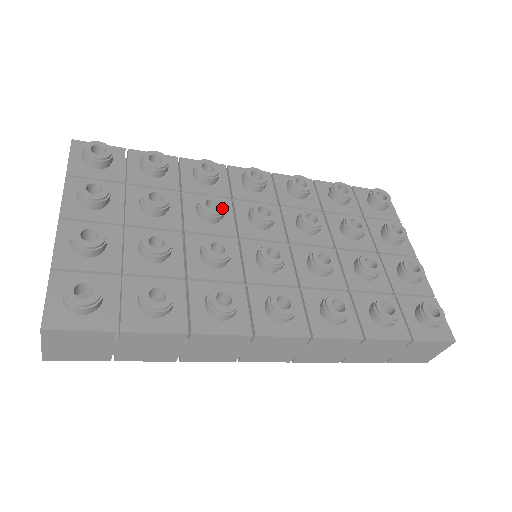
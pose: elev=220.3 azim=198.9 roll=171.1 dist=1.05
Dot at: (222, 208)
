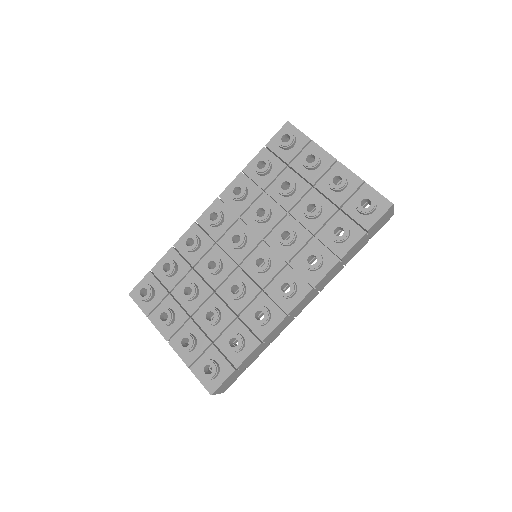
Dot at: (217, 262)
